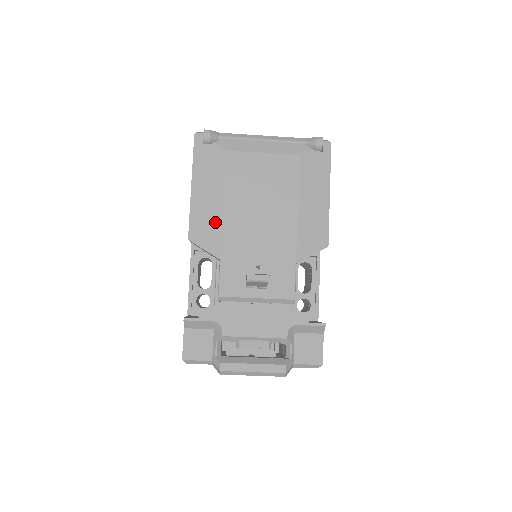
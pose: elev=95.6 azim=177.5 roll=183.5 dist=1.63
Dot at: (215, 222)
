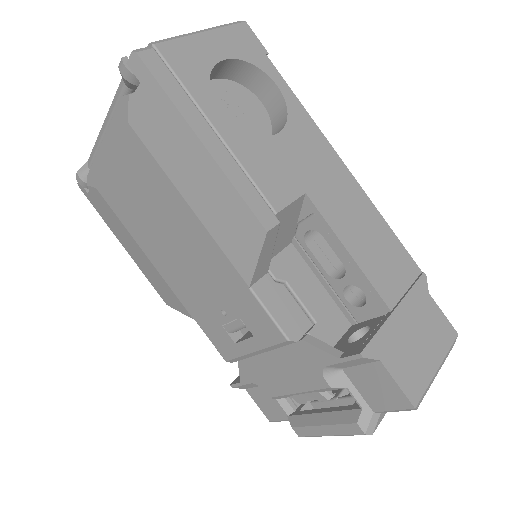
Dot at: (159, 278)
